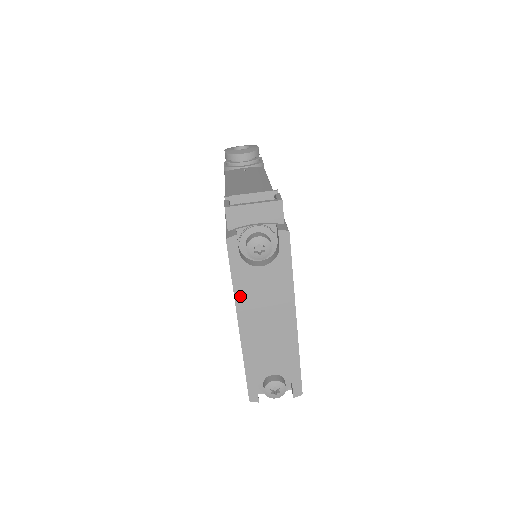
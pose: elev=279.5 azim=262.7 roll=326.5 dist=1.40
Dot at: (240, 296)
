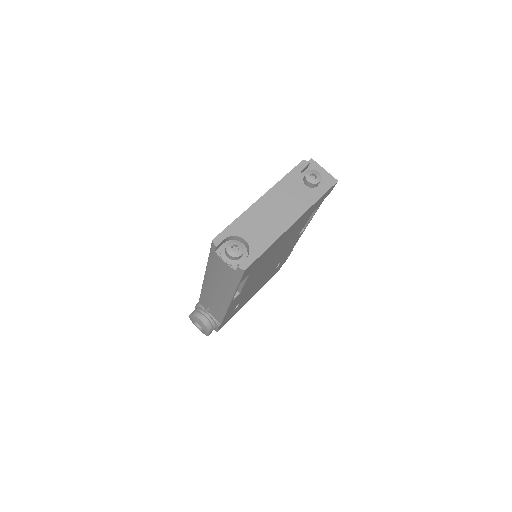
Dot at: (280, 185)
